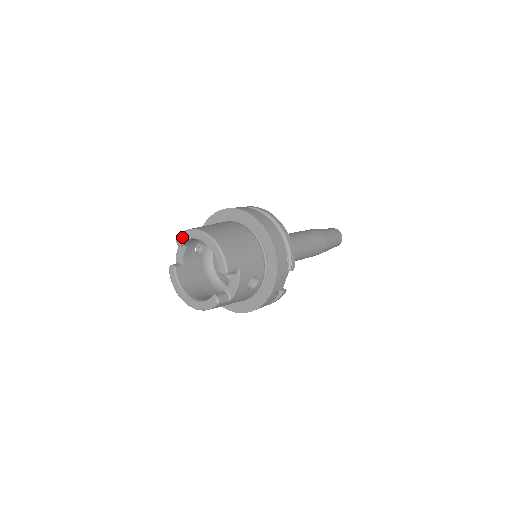
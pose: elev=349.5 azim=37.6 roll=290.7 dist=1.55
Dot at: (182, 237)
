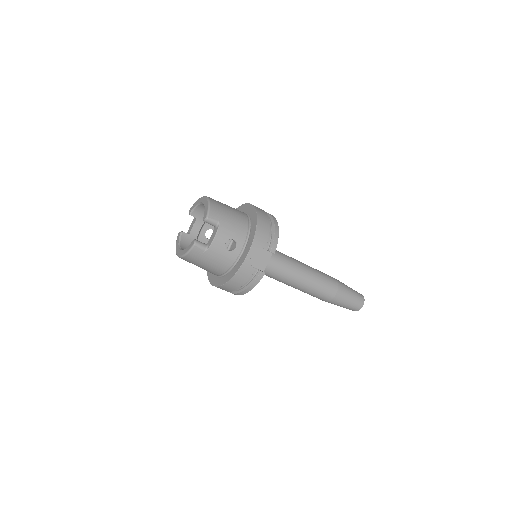
Dot at: (193, 206)
